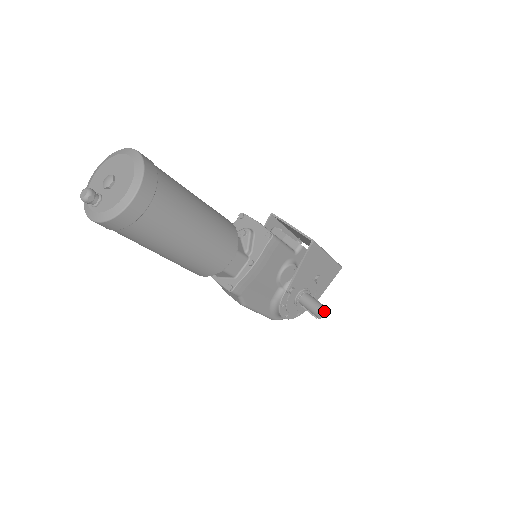
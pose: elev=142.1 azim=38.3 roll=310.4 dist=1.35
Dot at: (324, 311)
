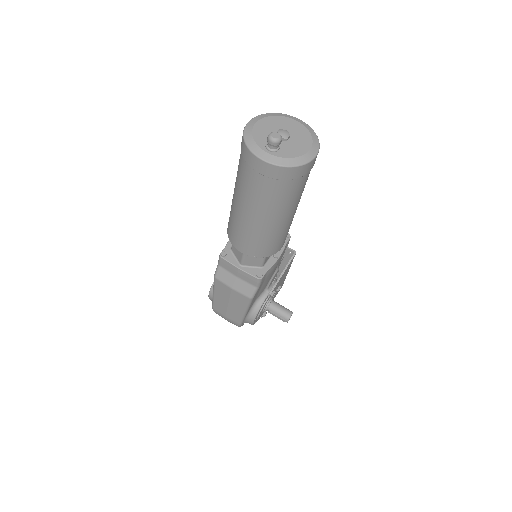
Dot at: occluded
